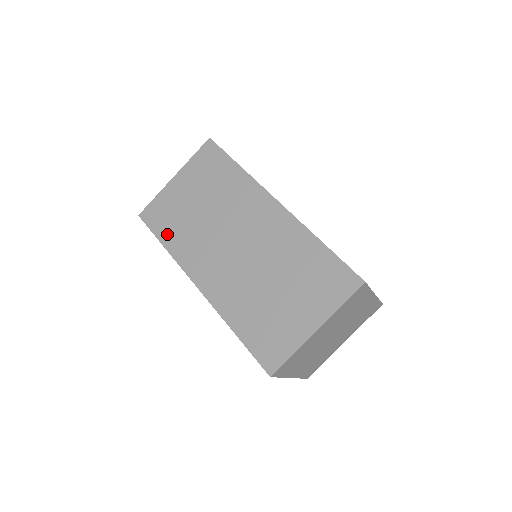
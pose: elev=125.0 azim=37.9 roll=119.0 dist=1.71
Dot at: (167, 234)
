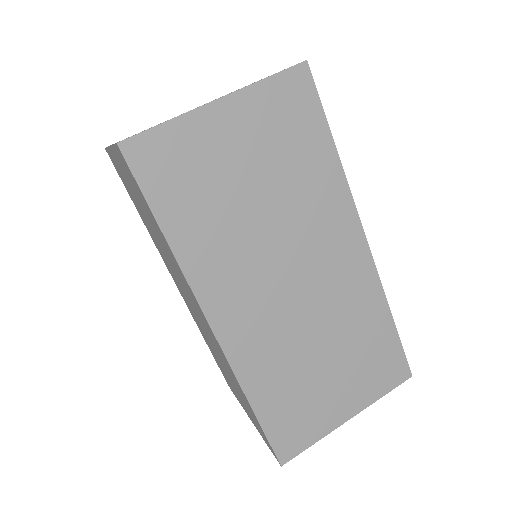
Dot at: (178, 215)
